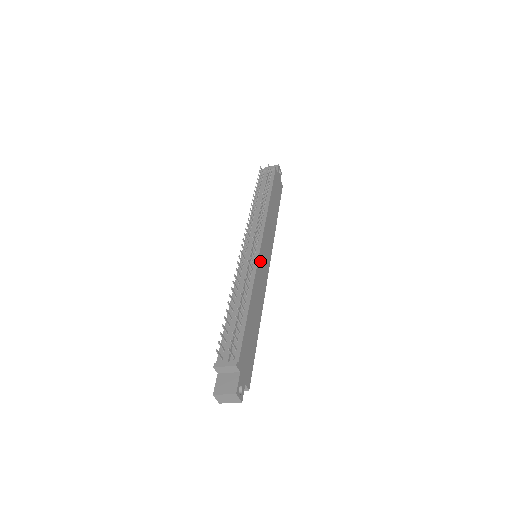
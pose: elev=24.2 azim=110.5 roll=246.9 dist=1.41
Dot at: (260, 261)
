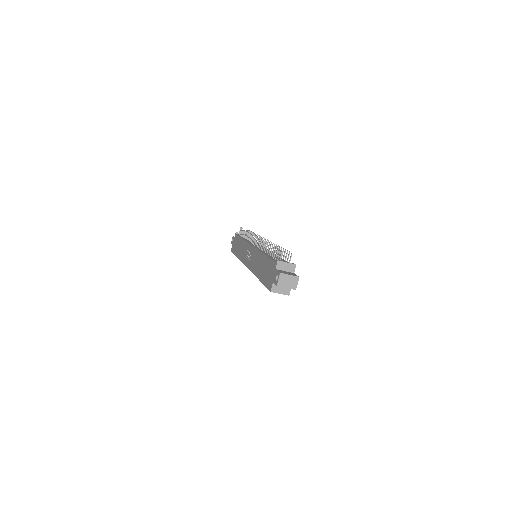
Dot at: occluded
